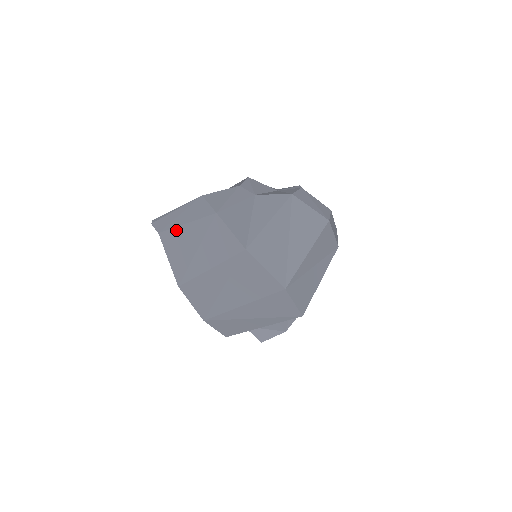
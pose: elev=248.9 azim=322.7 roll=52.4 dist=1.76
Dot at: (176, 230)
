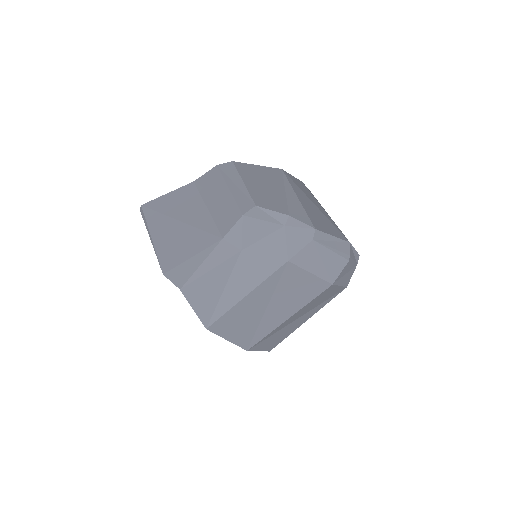
Dot at: occluded
